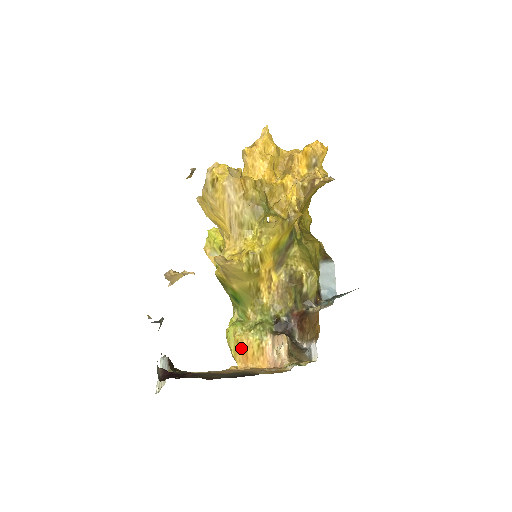
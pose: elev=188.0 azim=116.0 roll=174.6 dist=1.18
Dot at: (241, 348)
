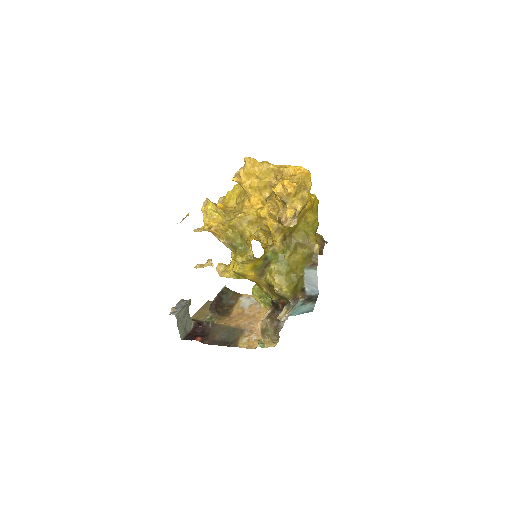
Dot at: occluded
